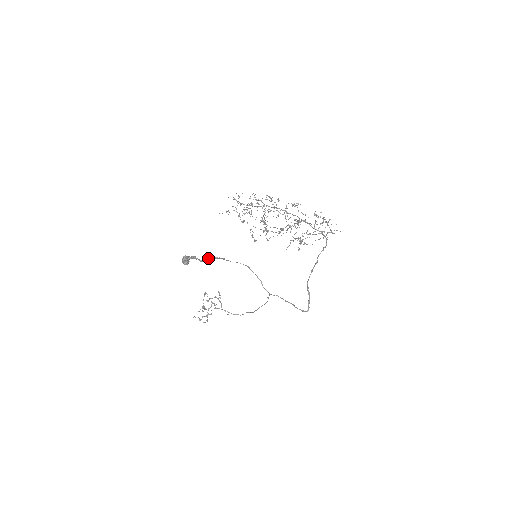
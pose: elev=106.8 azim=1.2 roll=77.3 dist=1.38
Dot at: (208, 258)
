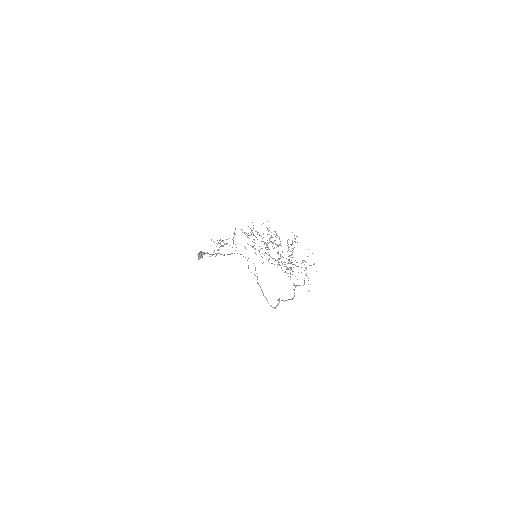
Dot at: (218, 253)
